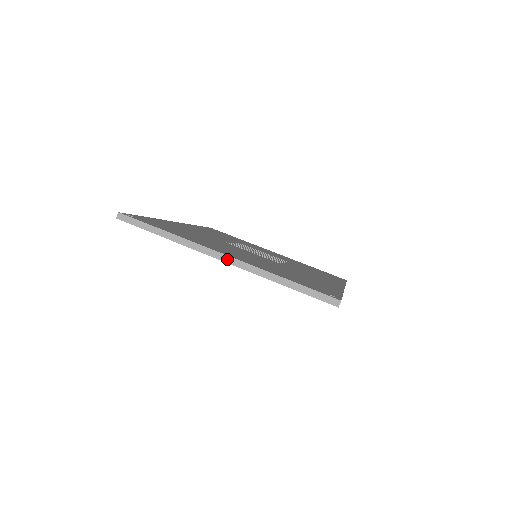
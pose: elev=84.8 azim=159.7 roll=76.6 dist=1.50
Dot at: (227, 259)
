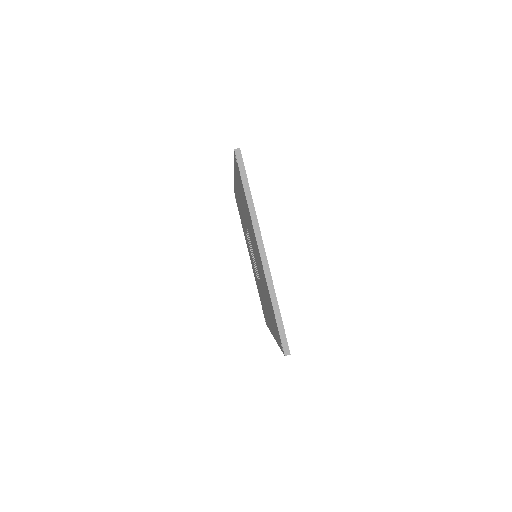
Dot at: (263, 256)
